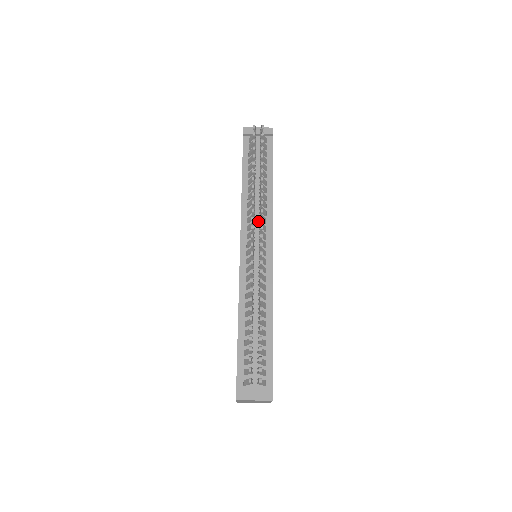
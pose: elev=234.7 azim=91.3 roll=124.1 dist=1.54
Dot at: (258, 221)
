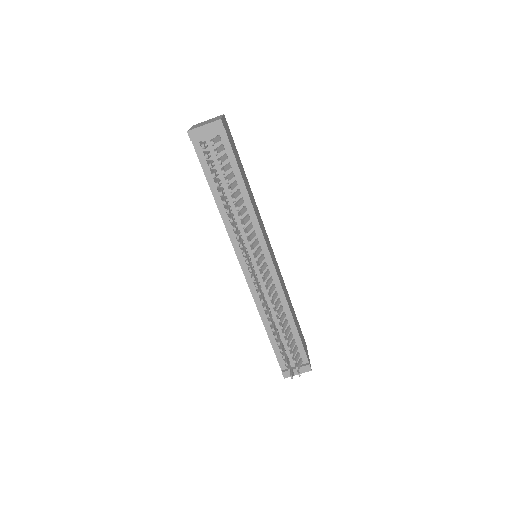
Dot at: occluded
